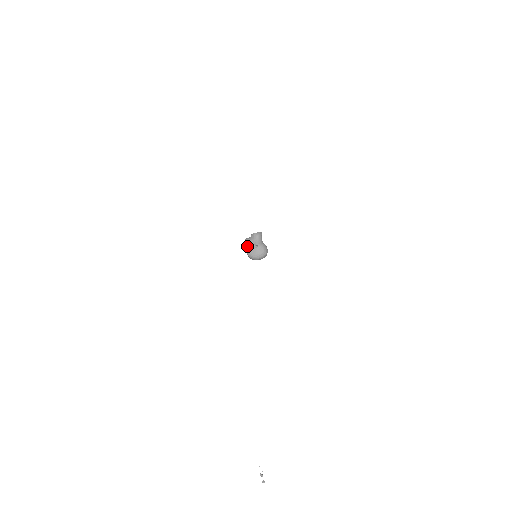
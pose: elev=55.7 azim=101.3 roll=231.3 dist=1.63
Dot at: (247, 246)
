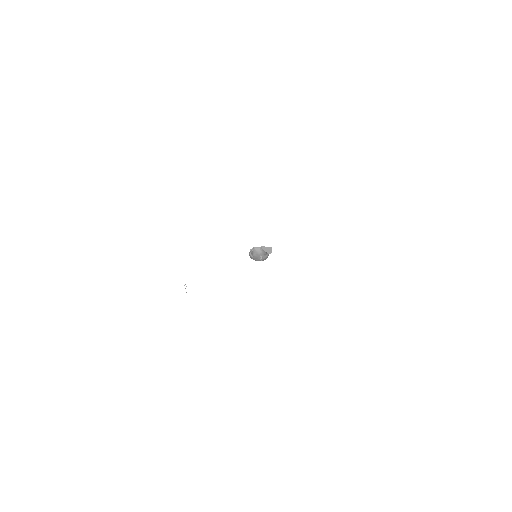
Dot at: (253, 255)
